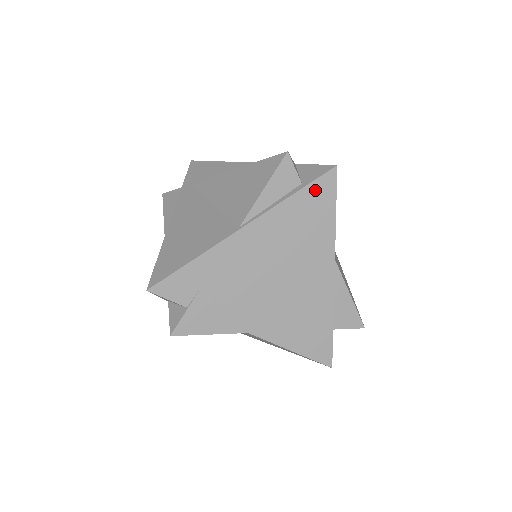
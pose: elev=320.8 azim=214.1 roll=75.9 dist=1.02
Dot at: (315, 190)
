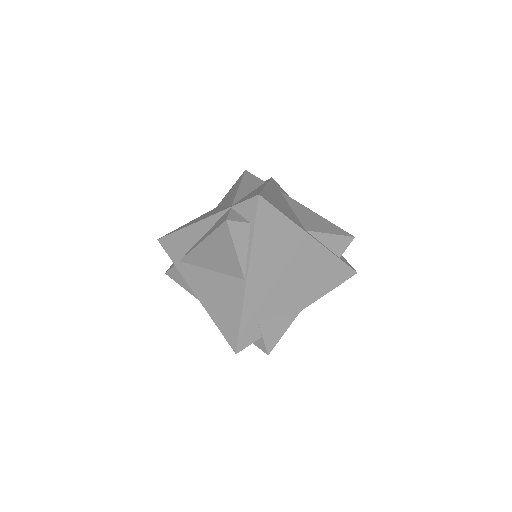
Dot at: (261, 219)
